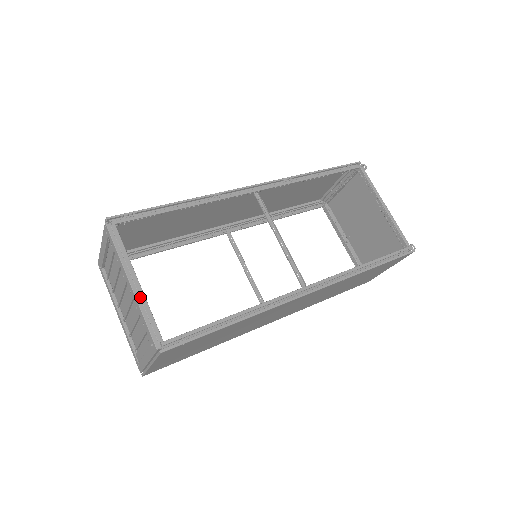
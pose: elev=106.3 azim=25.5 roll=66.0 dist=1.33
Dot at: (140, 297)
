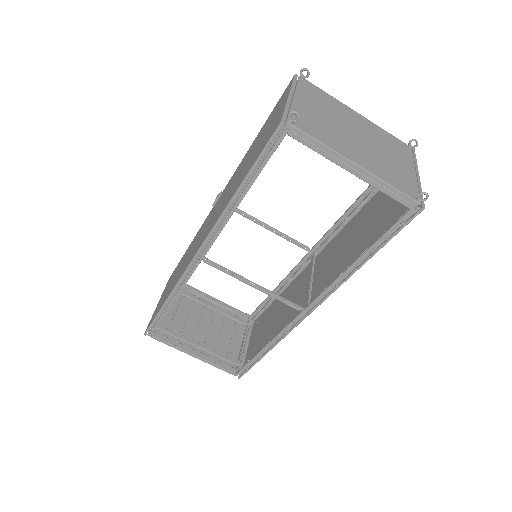
Dot at: occluded
